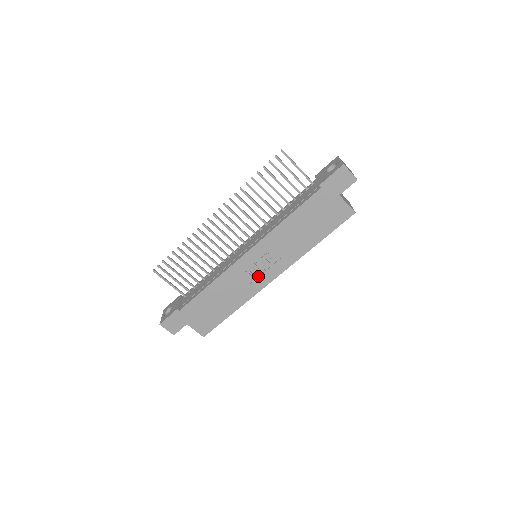
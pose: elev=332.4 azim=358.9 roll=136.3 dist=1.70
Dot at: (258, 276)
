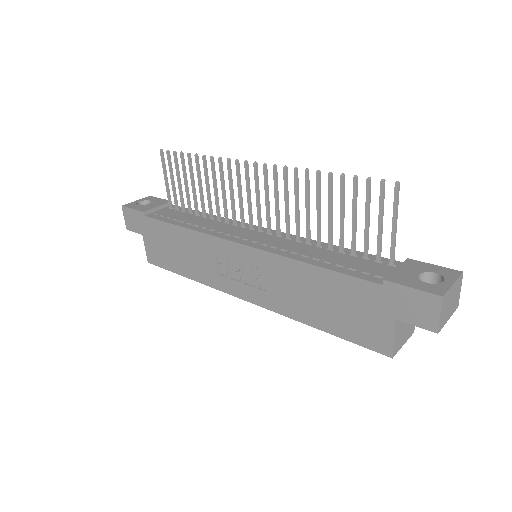
Dot at: (233, 277)
